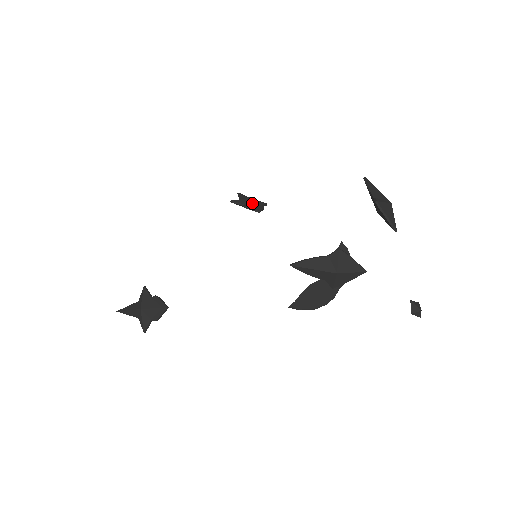
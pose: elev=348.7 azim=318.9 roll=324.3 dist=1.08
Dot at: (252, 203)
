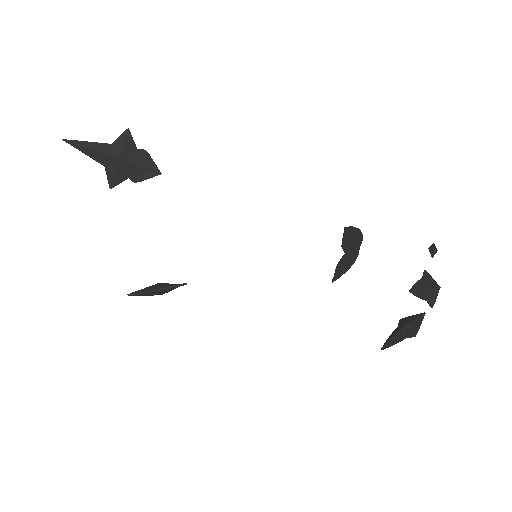
Dot at: (134, 168)
